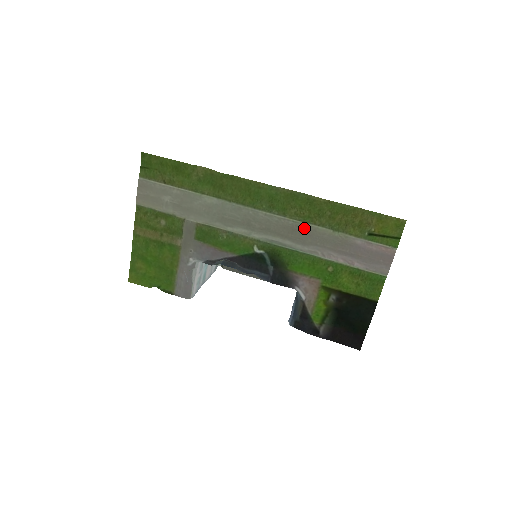
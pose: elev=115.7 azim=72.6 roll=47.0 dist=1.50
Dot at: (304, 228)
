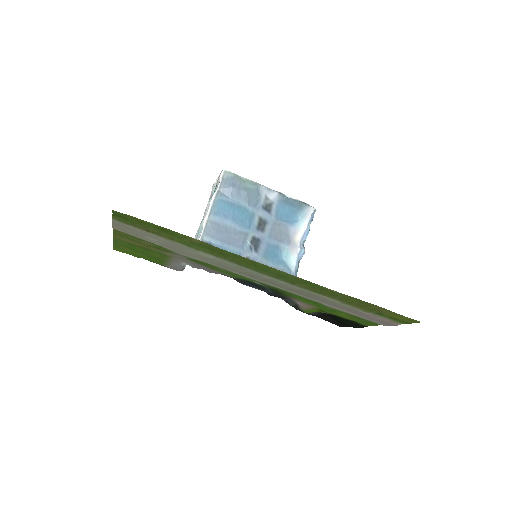
Dot at: (312, 294)
